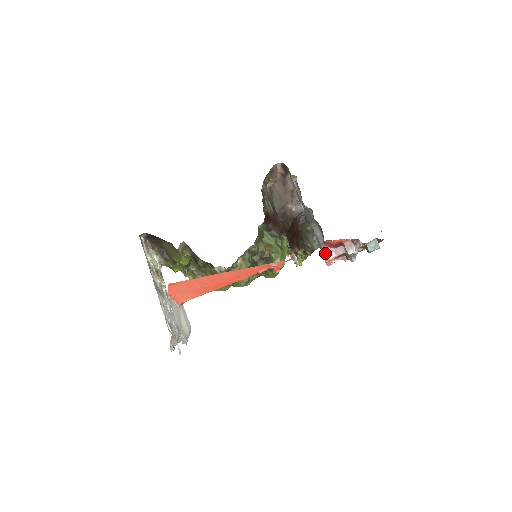
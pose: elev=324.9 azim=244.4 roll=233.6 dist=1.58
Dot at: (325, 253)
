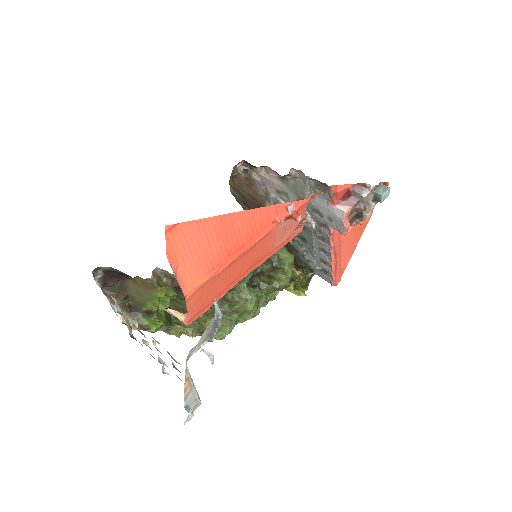
Dot at: (337, 212)
